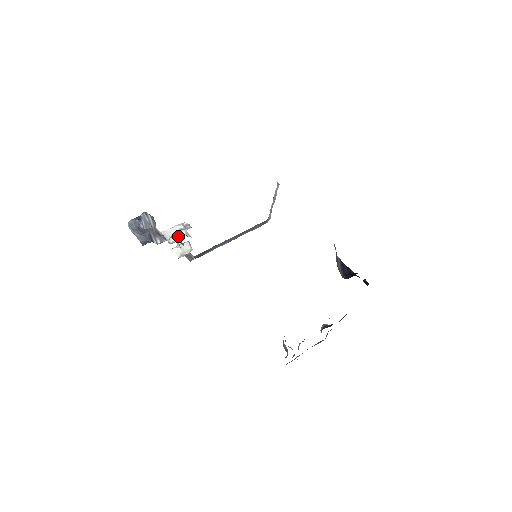
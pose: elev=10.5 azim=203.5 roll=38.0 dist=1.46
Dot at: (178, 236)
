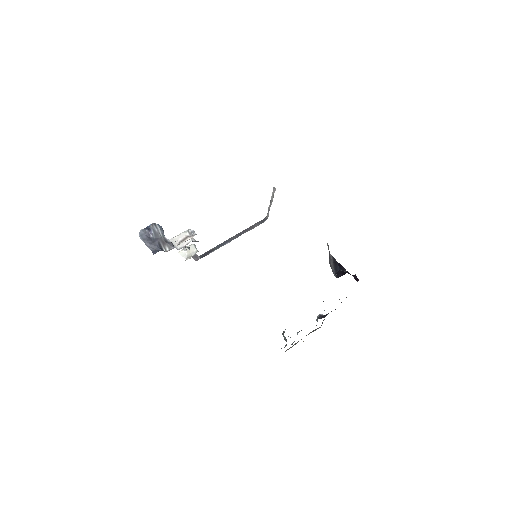
Dot at: (184, 242)
